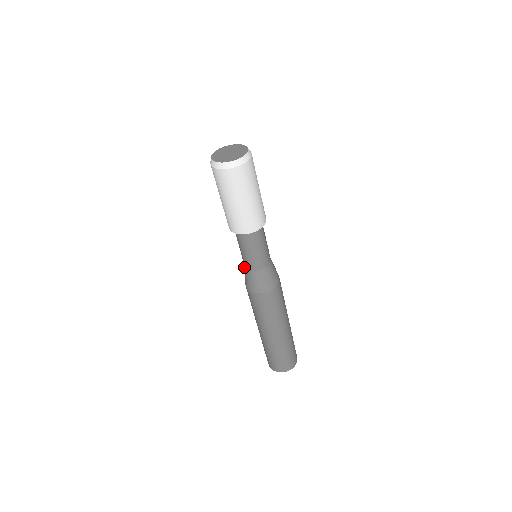
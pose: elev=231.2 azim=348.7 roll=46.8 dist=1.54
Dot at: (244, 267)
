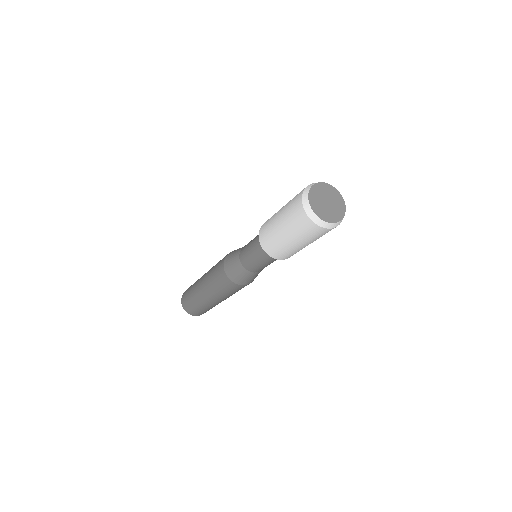
Dot at: (237, 256)
